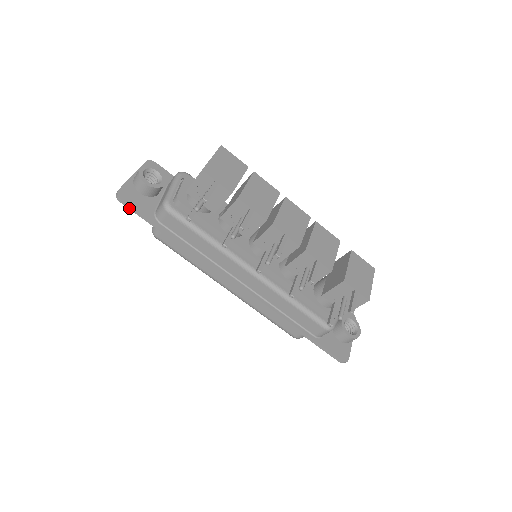
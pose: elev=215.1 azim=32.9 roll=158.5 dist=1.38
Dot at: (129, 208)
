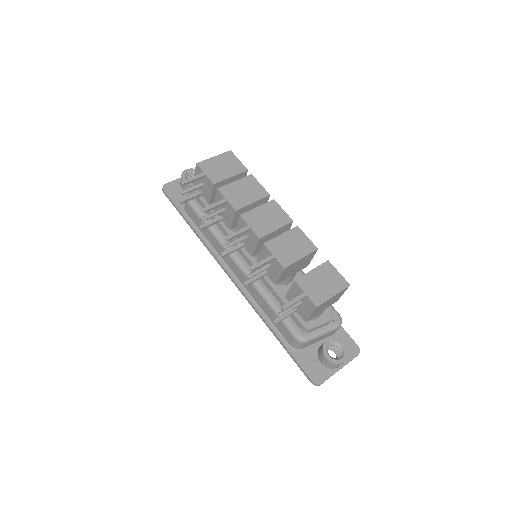
Dot at: (168, 198)
